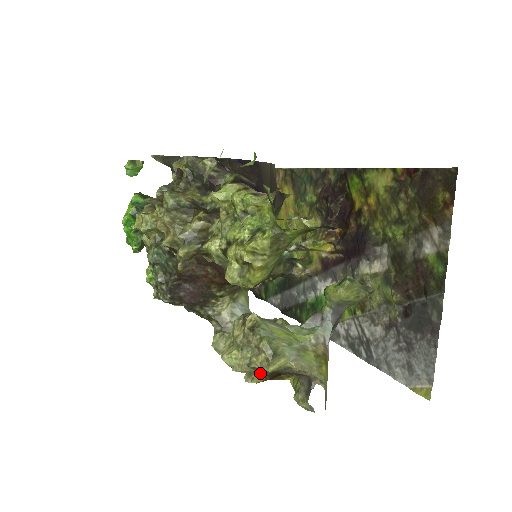
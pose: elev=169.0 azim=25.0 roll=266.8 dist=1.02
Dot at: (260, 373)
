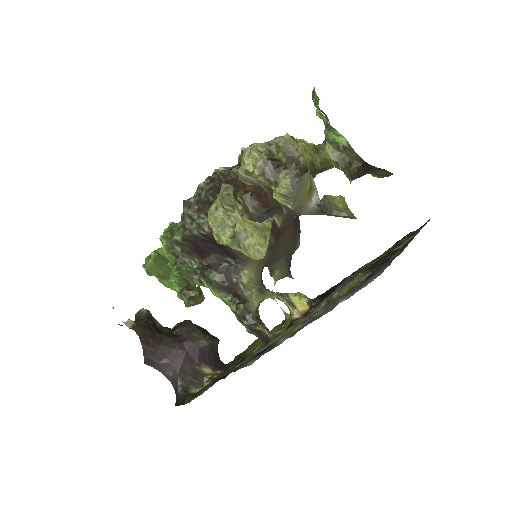
Dot at: (268, 154)
